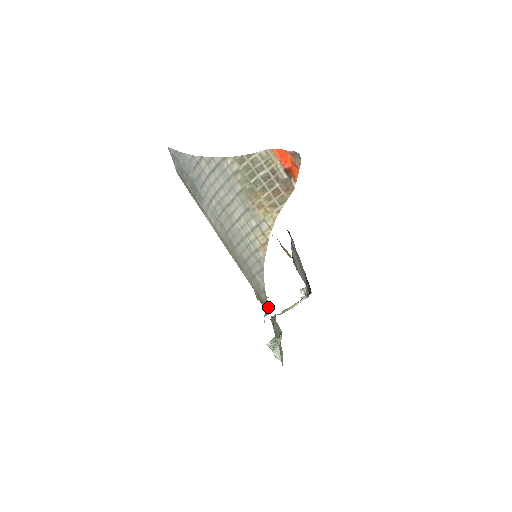
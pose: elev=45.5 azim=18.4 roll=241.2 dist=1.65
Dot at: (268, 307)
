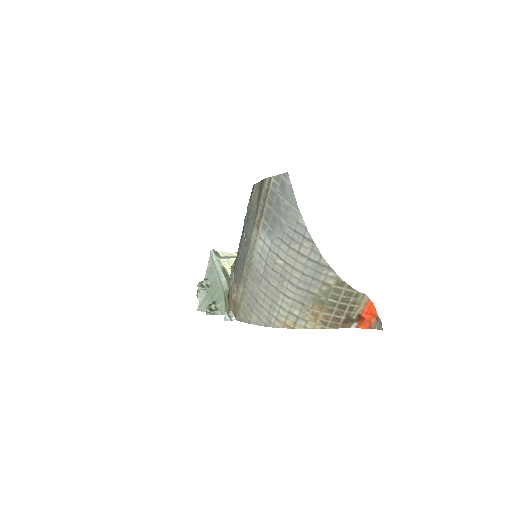
Dot at: (237, 318)
